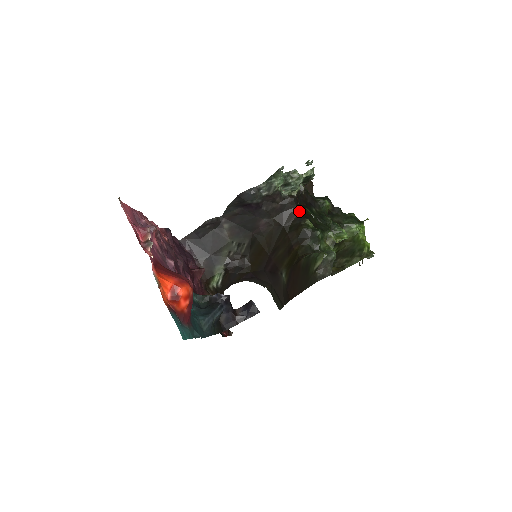
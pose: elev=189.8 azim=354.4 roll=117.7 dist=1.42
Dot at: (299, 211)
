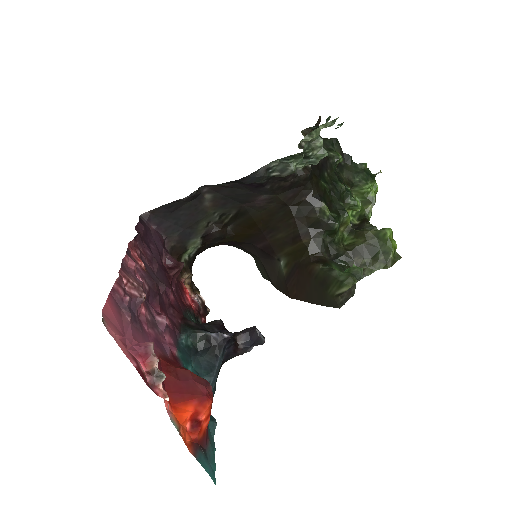
Dot at: (313, 188)
